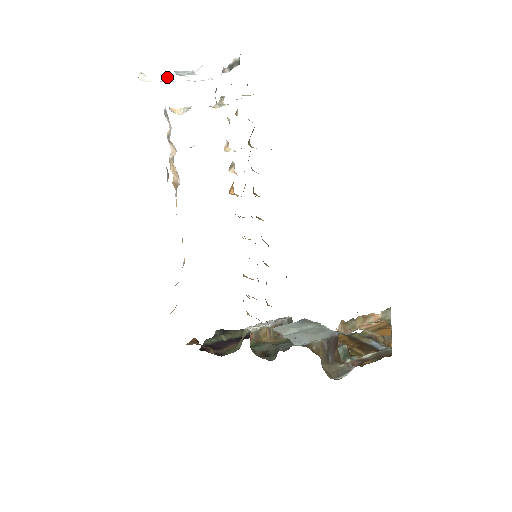
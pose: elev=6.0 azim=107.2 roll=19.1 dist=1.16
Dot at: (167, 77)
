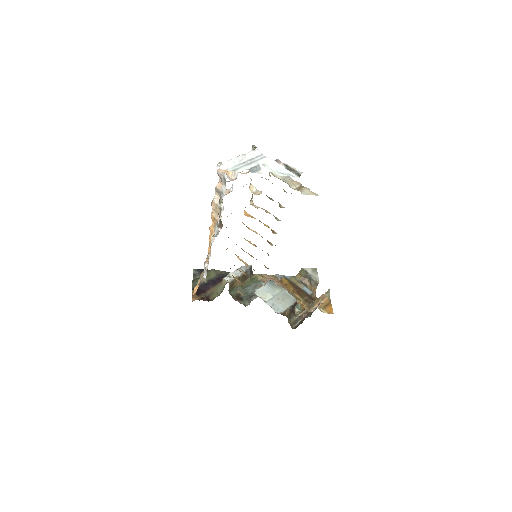
Dot at: (234, 160)
